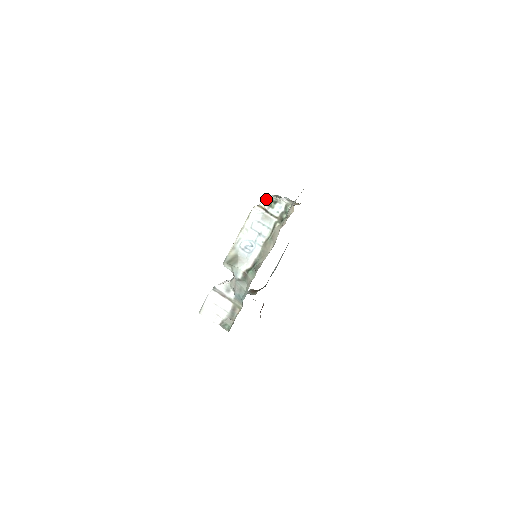
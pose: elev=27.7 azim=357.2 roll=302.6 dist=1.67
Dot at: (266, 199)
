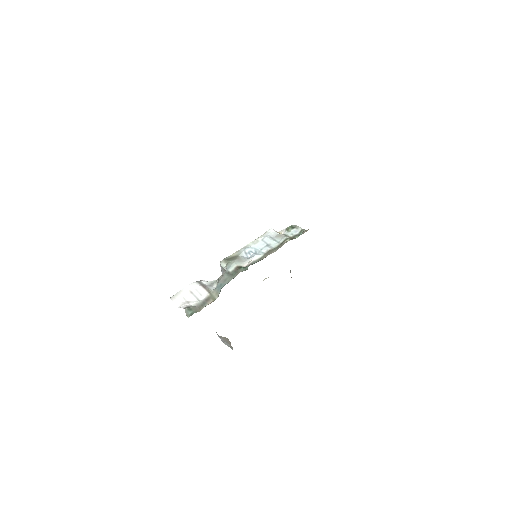
Dot at: occluded
